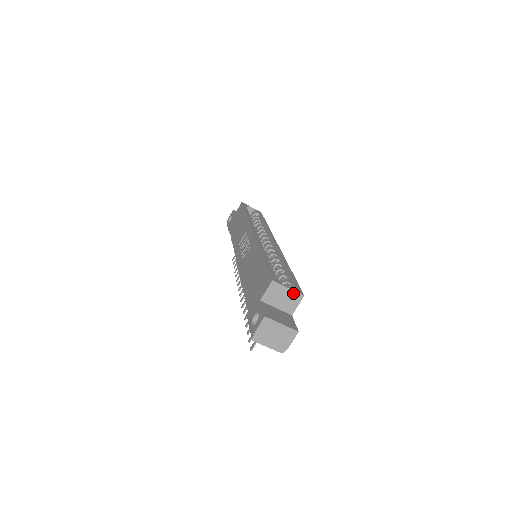
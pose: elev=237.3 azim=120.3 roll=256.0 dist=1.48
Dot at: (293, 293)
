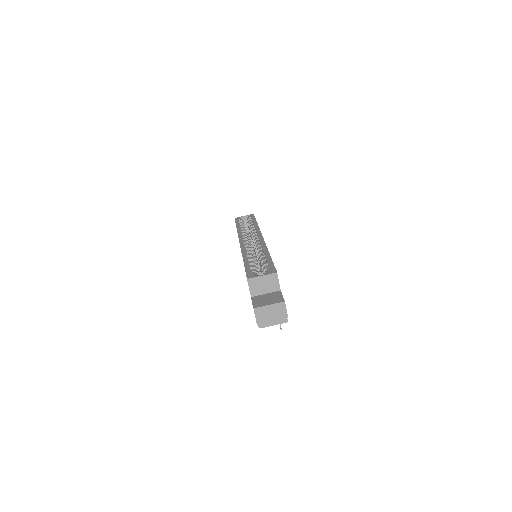
Dot at: (268, 276)
